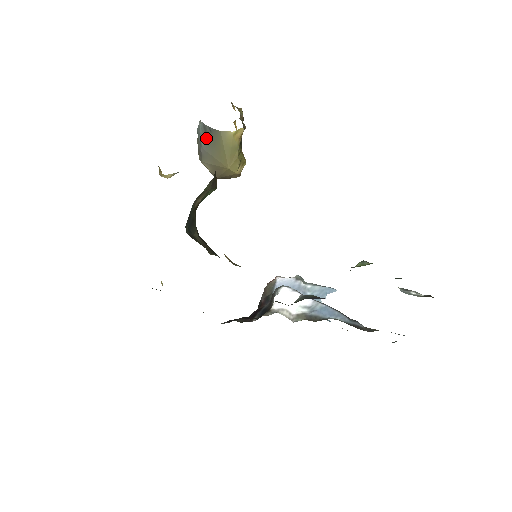
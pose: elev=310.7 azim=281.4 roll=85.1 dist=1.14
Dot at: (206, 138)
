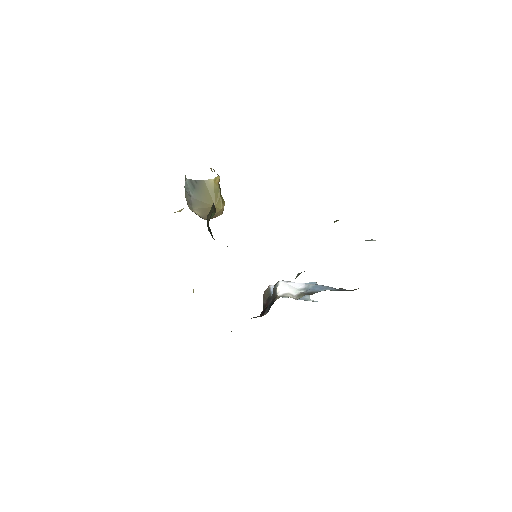
Dot at: (194, 189)
